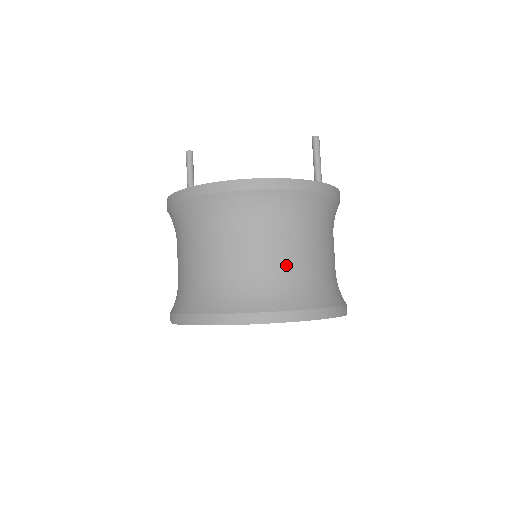
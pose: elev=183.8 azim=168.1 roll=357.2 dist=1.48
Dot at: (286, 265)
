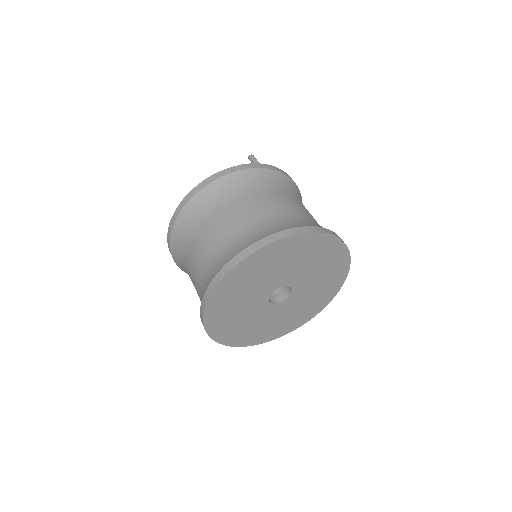
Dot at: (243, 222)
